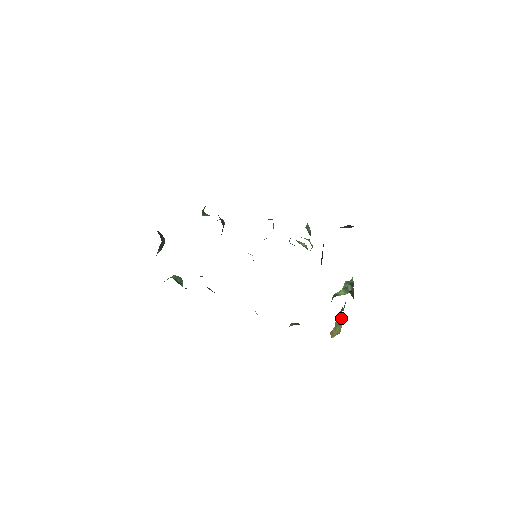
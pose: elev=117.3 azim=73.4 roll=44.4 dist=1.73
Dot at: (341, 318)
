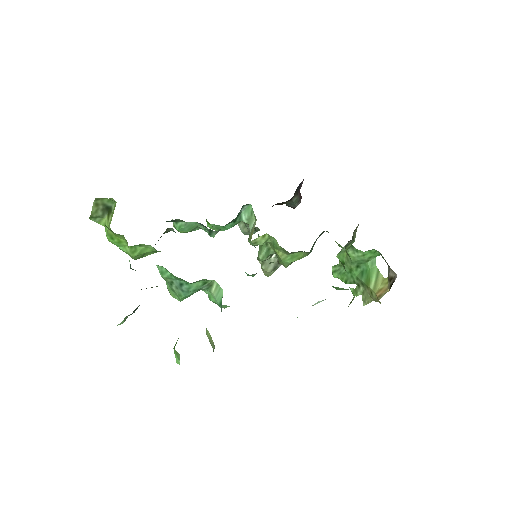
Dot at: (372, 271)
